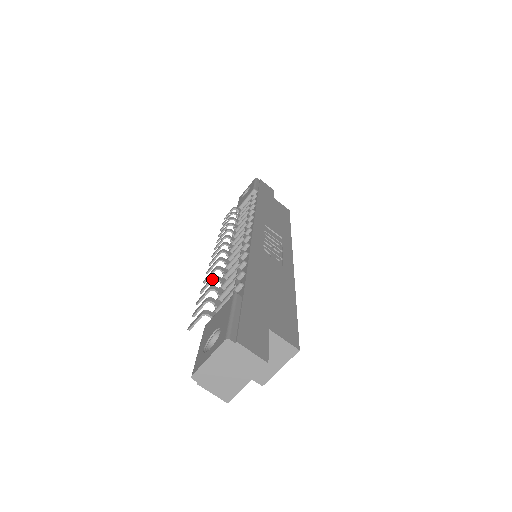
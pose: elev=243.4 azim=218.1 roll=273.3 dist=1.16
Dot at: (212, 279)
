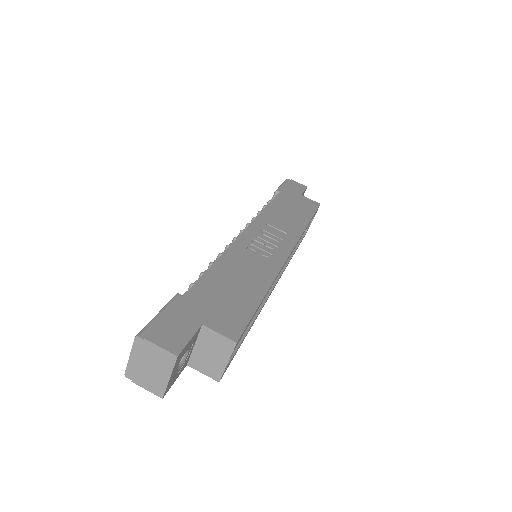
Dot at: occluded
